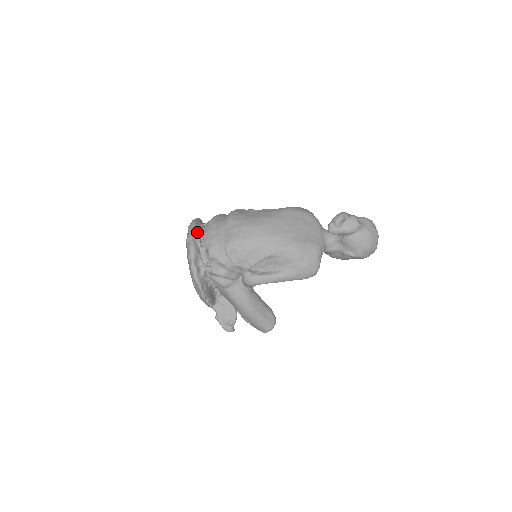
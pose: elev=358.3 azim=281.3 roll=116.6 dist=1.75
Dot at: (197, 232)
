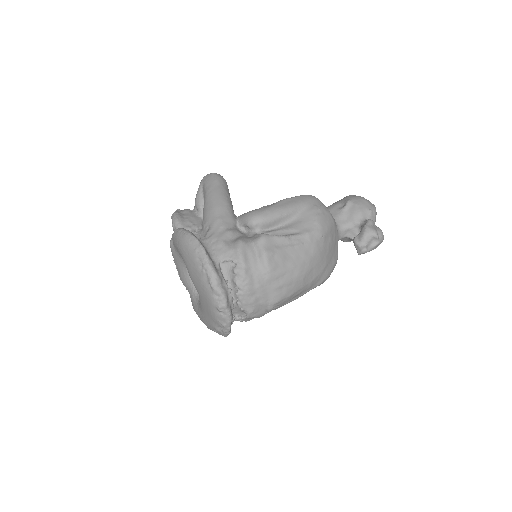
Dot at: (228, 292)
